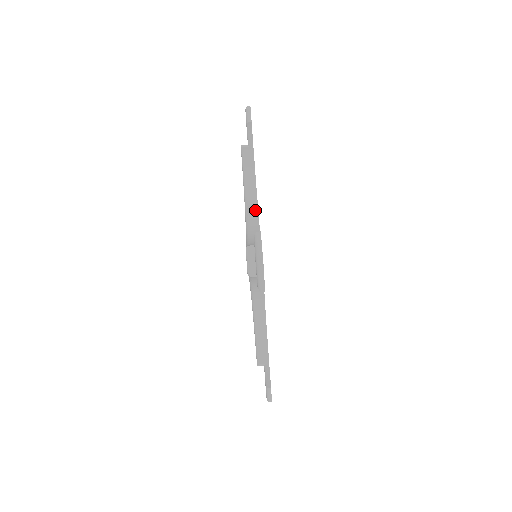
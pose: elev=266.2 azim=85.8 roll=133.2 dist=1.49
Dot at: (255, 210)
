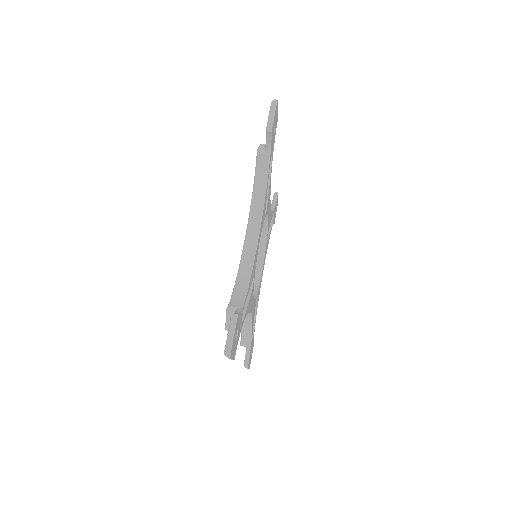
Dot at: occluded
